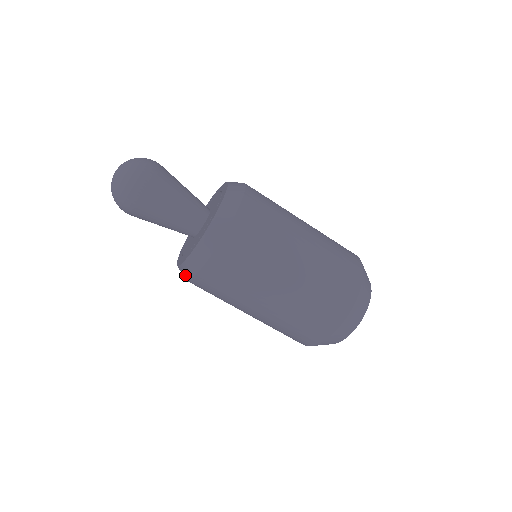
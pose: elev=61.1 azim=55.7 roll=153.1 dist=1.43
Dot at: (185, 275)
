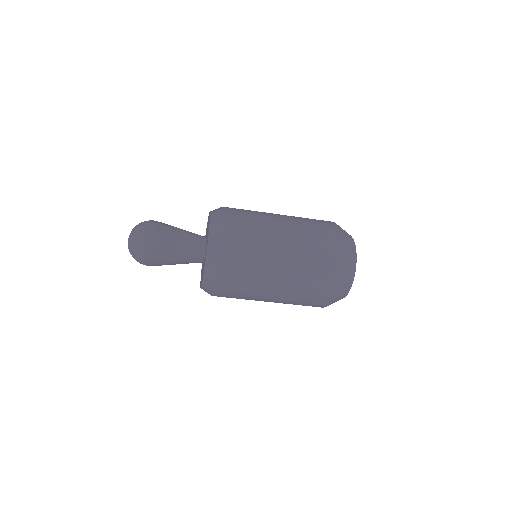
Dot at: (209, 291)
